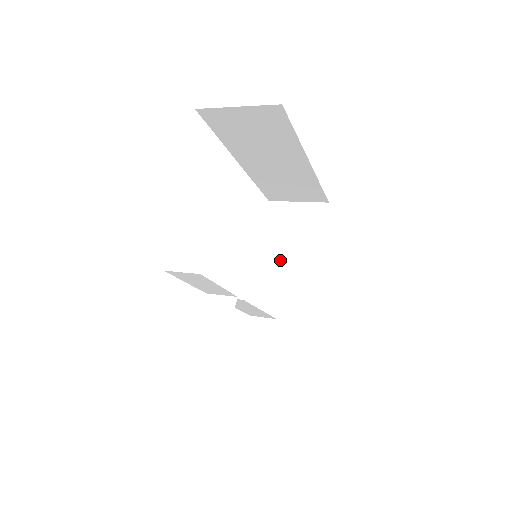
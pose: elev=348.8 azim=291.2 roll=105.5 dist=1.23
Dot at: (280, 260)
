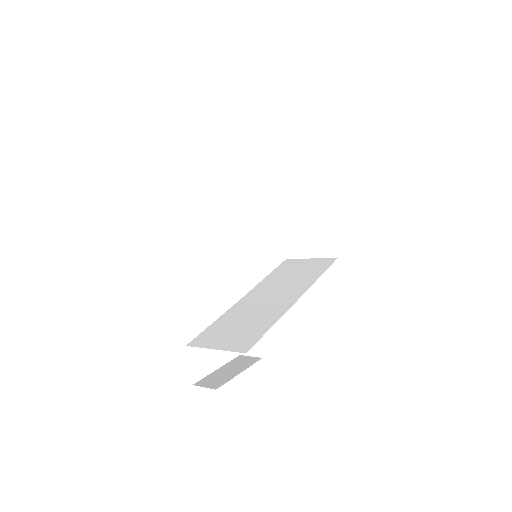
Dot at: (288, 208)
